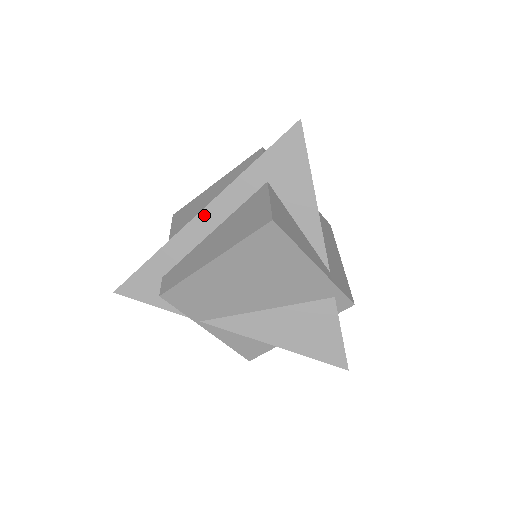
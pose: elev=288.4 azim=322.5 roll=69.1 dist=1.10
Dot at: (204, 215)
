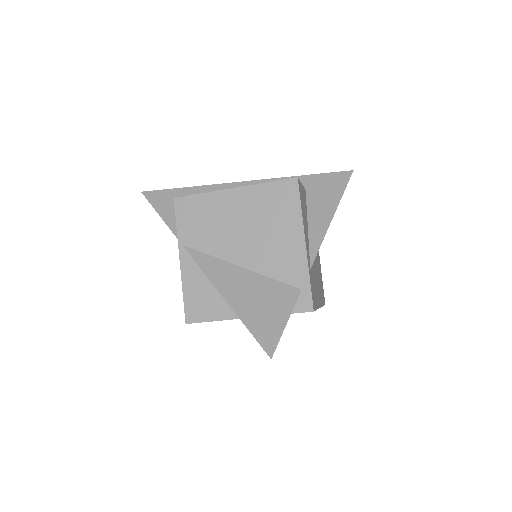
Dot at: (246, 184)
